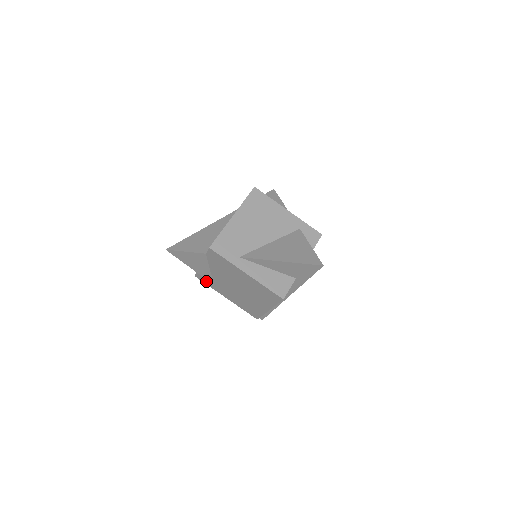
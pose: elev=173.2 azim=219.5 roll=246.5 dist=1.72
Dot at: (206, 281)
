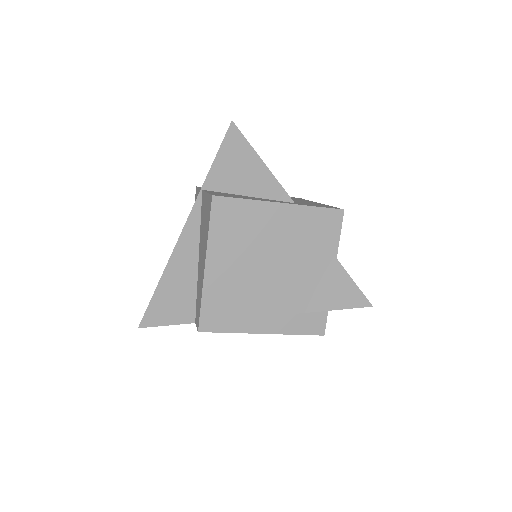
Dot at: occluded
